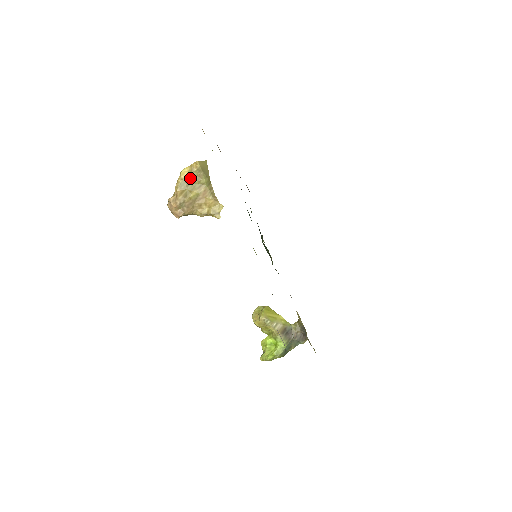
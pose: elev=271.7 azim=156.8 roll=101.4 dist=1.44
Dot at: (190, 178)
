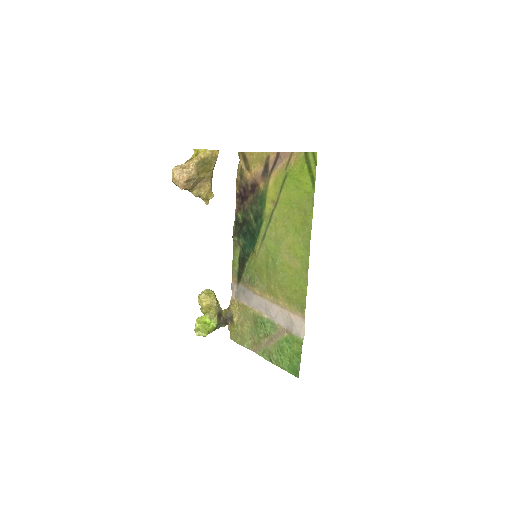
Dot at: (206, 160)
